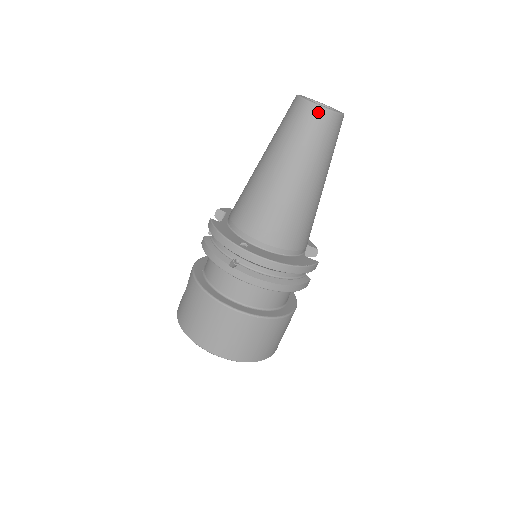
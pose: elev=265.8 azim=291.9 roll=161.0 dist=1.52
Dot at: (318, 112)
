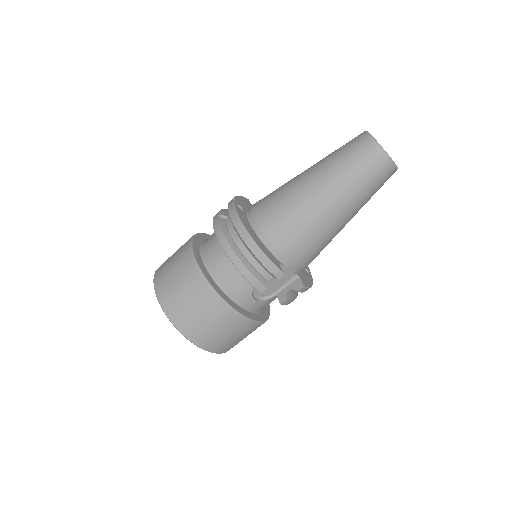
Dot at: (365, 138)
